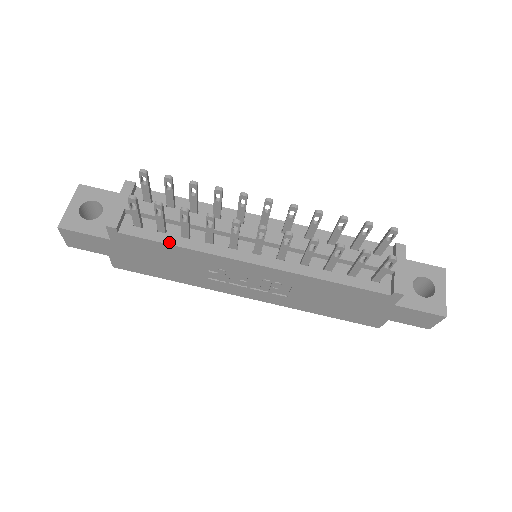
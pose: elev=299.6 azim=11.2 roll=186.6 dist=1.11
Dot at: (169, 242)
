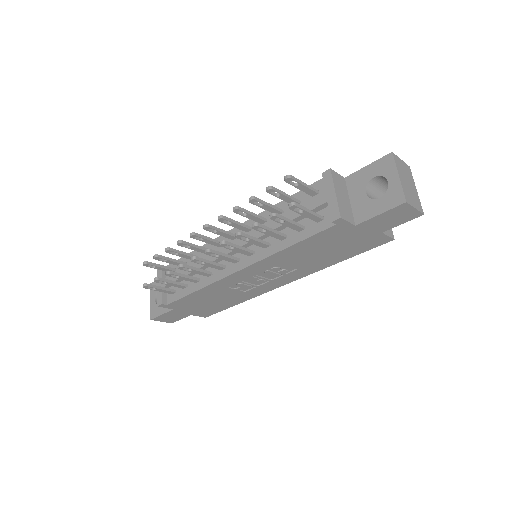
Dot at: (191, 292)
